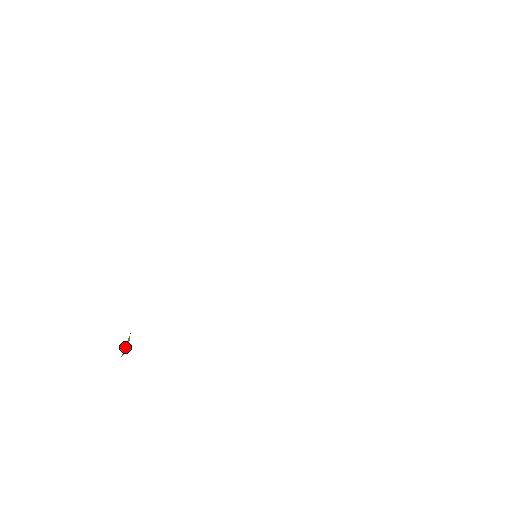
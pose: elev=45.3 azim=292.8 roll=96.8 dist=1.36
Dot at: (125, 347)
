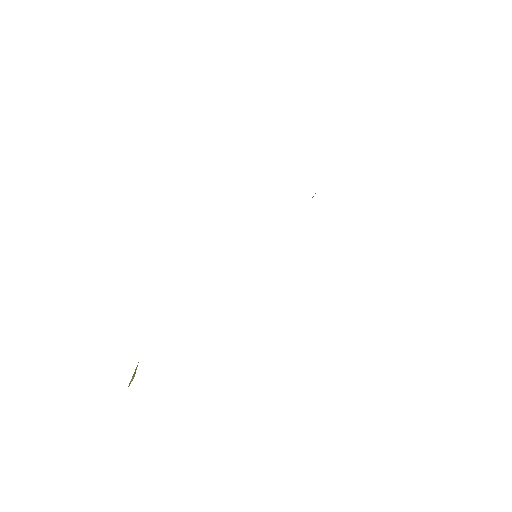
Dot at: (132, 377)
